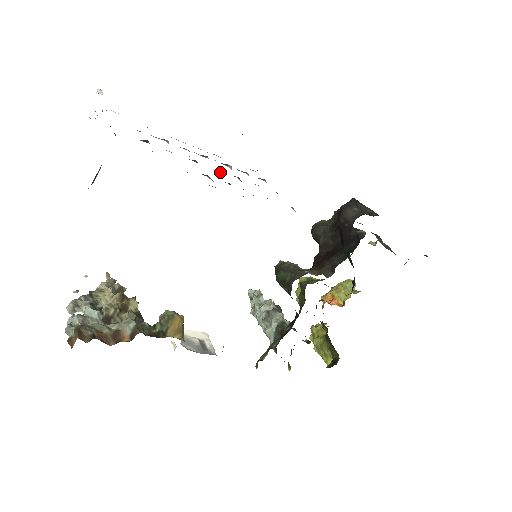
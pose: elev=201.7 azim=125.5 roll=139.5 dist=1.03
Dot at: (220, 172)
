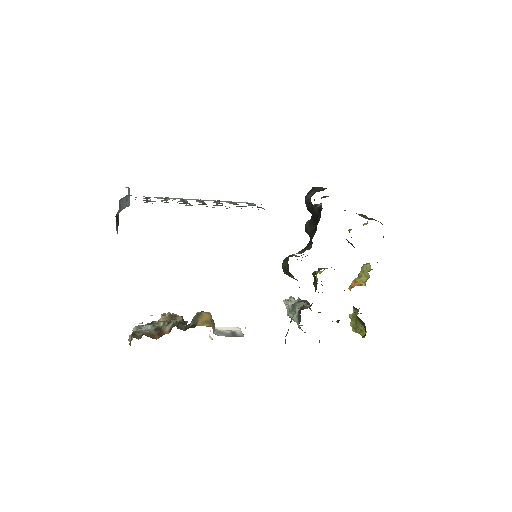
Dot at: occluded
